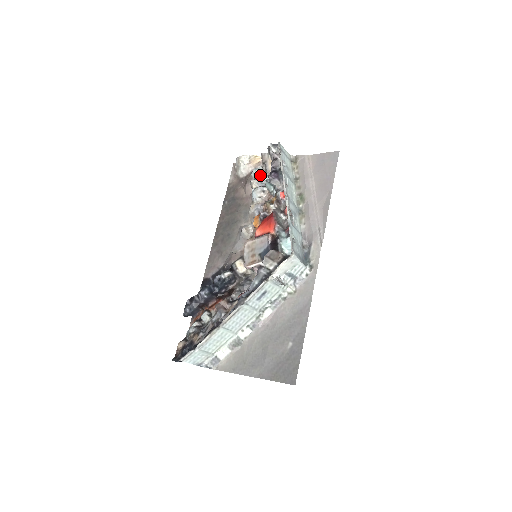
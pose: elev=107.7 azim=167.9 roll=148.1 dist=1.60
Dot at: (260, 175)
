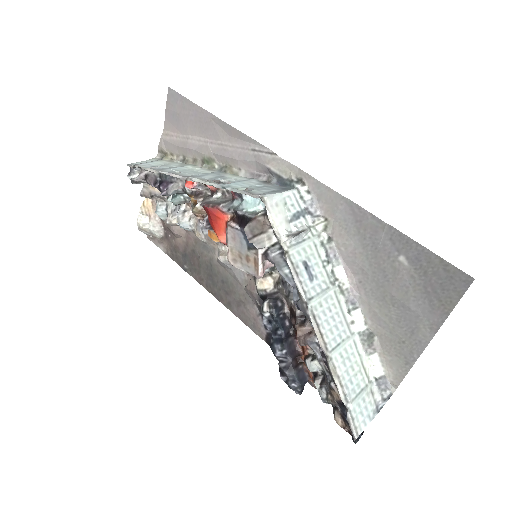
Dot at: (165, 208)
